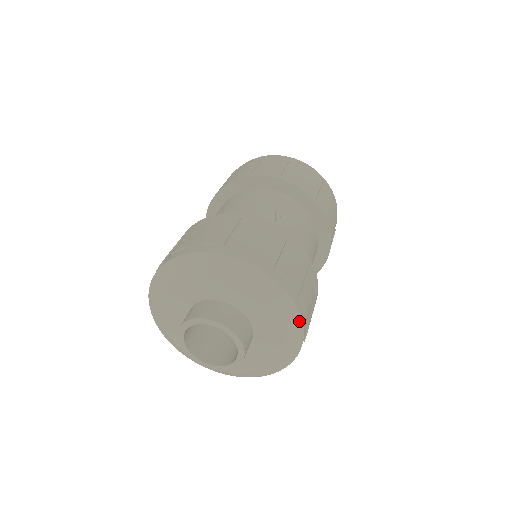
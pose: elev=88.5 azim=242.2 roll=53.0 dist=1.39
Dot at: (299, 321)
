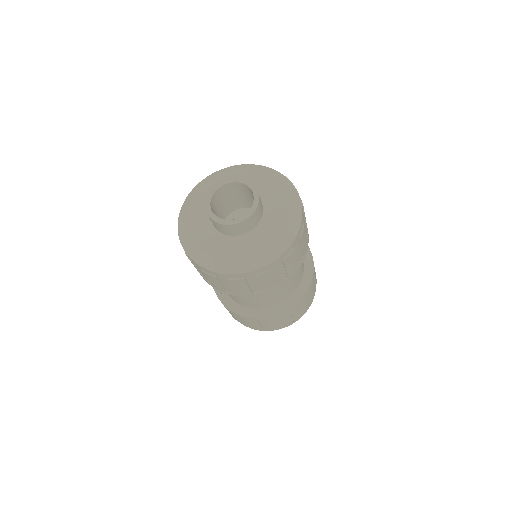
Dot at: (300, 205)
